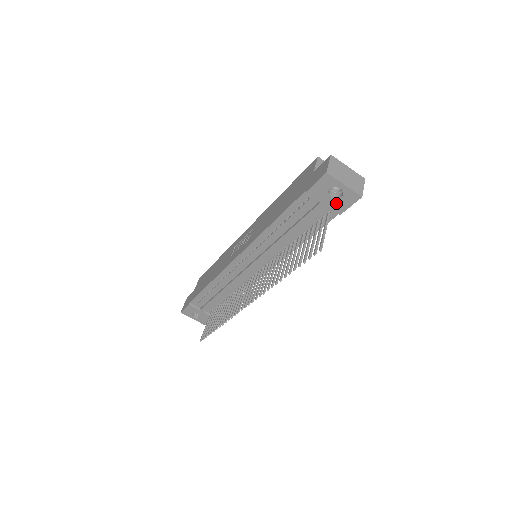
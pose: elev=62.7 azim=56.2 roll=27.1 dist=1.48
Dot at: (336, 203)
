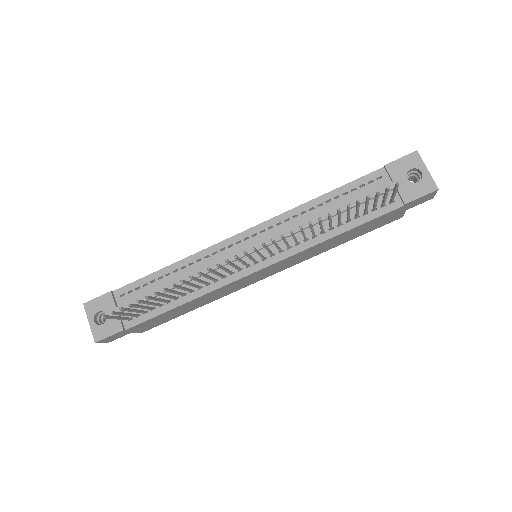
Dot at: (408, 188)
